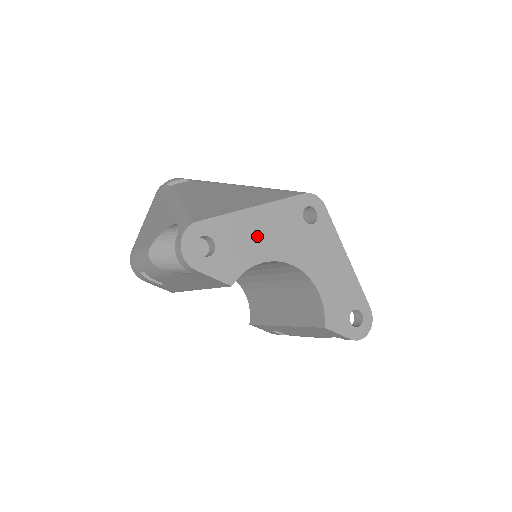
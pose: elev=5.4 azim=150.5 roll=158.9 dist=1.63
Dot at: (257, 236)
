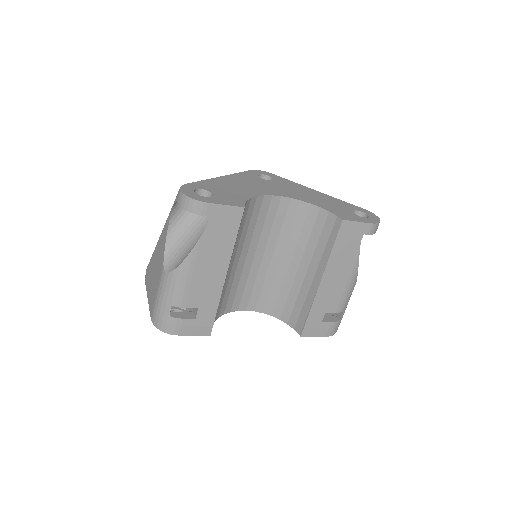
Dot at: (238, 187)
